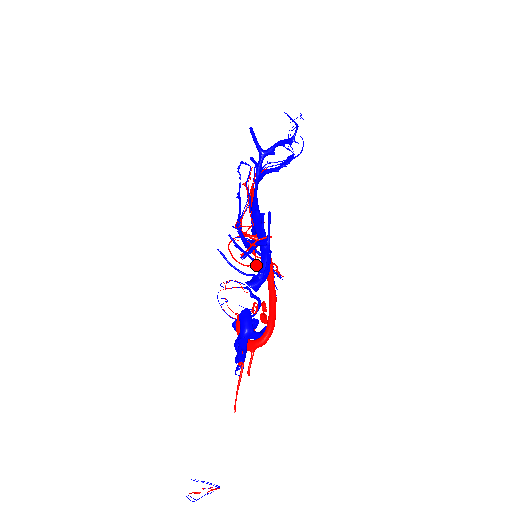
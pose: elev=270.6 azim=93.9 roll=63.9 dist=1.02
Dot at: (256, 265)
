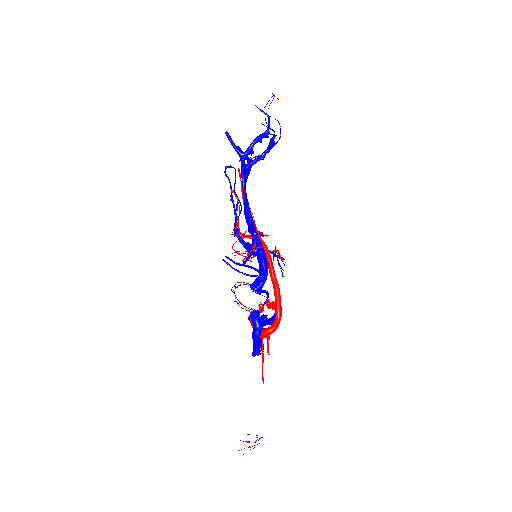
Dot at: (255, 270)
